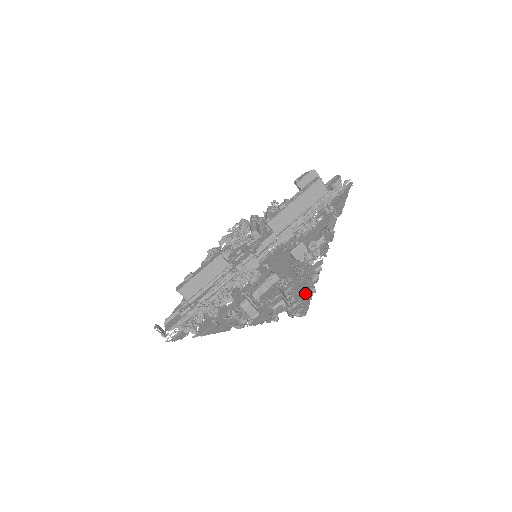
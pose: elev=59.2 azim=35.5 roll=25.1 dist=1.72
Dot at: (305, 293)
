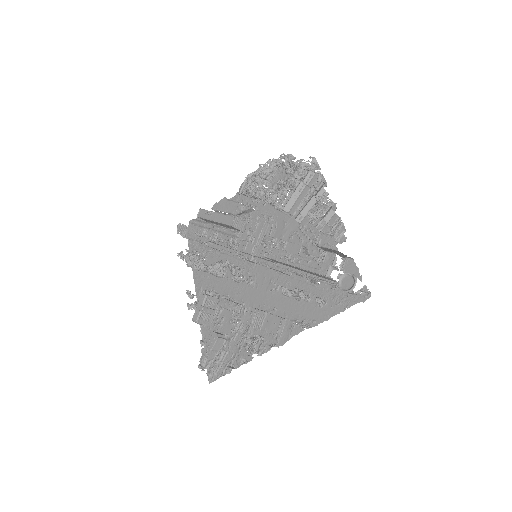
Dot at: (226, 364)
